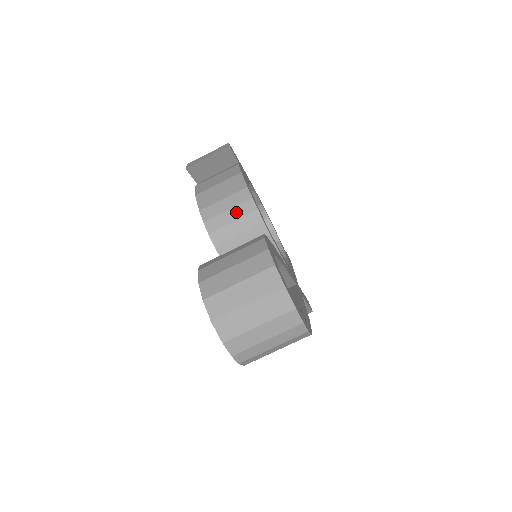
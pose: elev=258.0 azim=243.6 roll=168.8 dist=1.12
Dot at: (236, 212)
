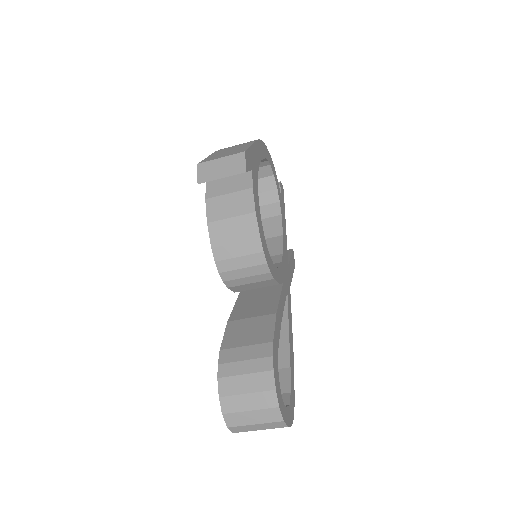
Dot at: (246, 261)
